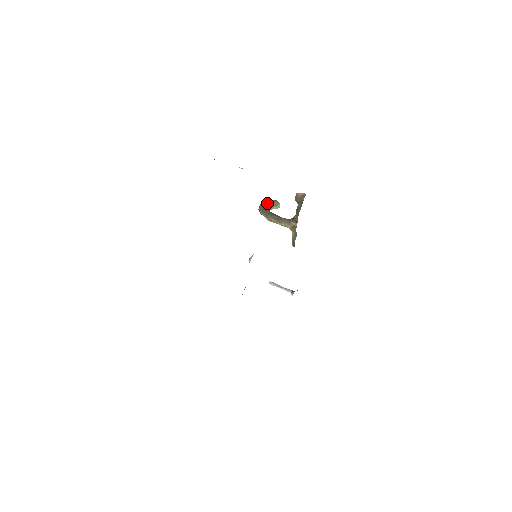
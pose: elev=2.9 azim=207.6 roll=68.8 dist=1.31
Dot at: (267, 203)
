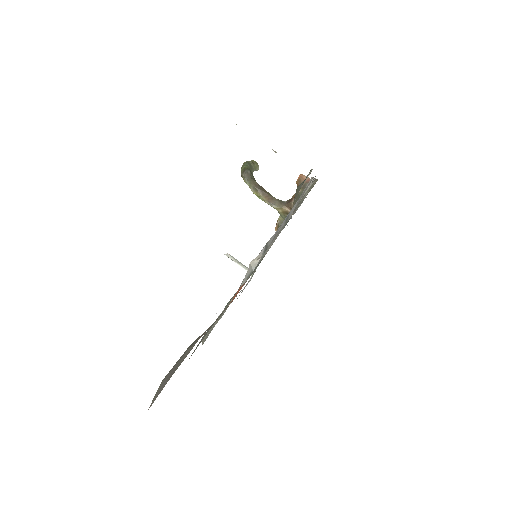
Dot at: (250, 166)
